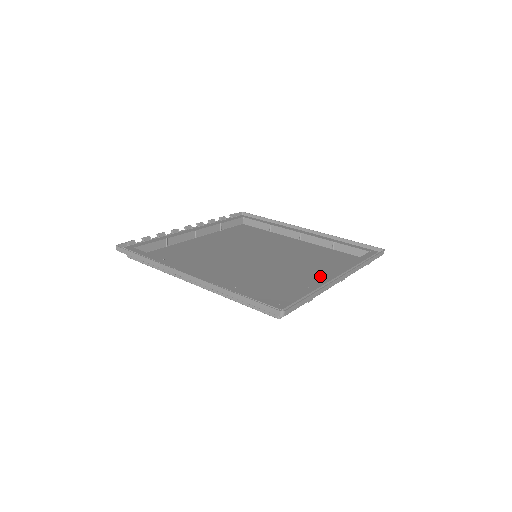
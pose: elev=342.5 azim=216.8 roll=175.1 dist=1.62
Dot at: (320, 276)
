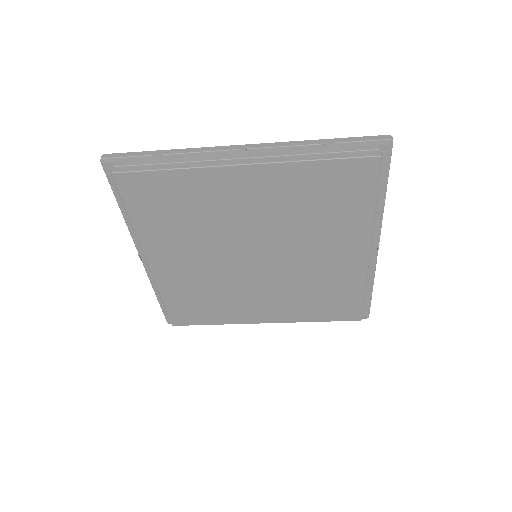
Dot at: (253, 186)
